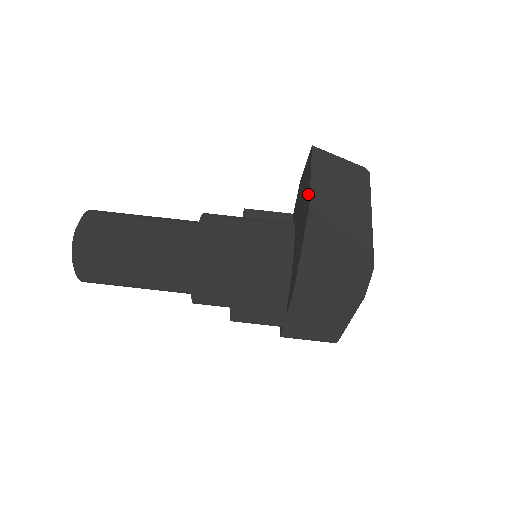
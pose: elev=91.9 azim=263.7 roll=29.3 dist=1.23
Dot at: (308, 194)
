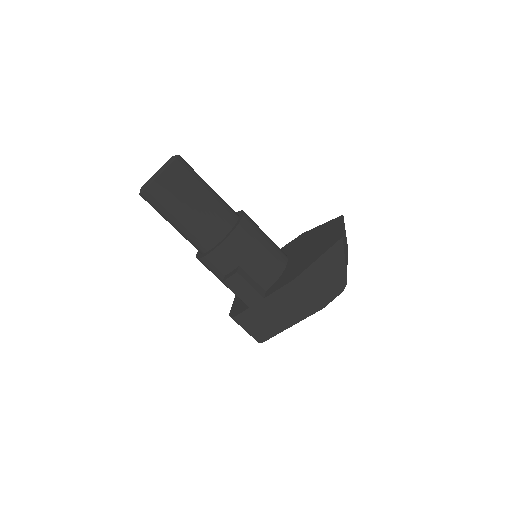
Dot at: (338, 233)
